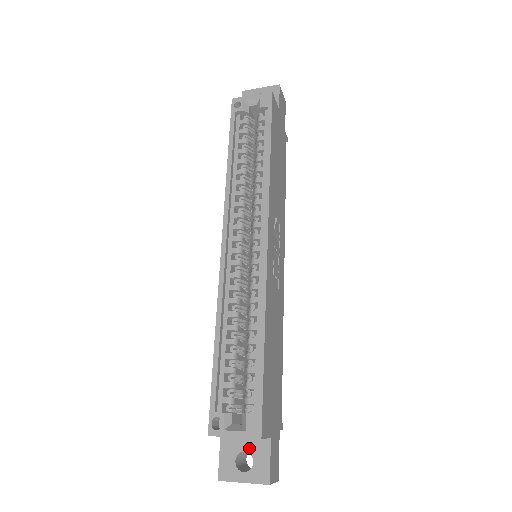
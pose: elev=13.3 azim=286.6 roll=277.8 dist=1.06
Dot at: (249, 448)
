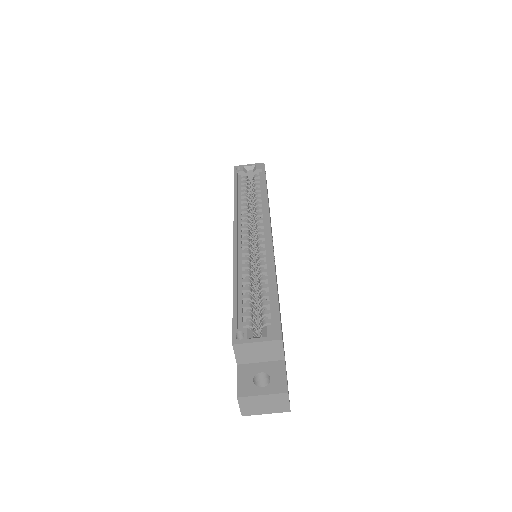
Dot at: (265, 369)
